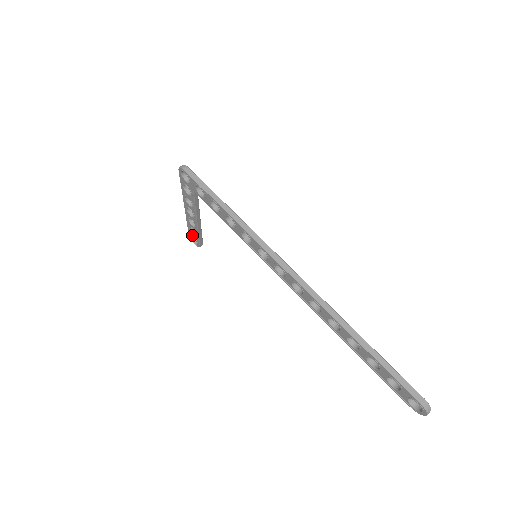
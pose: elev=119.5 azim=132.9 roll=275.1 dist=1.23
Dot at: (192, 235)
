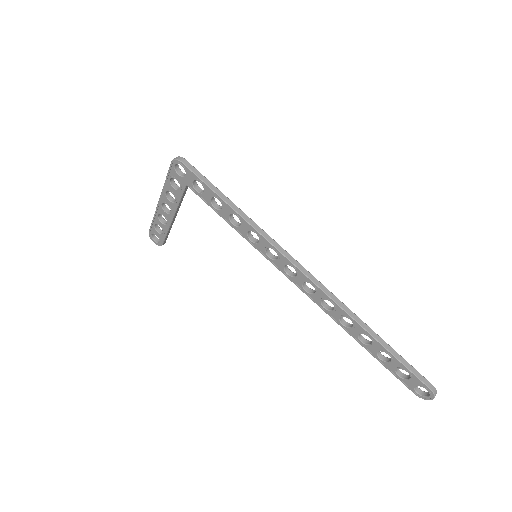
Dot at: (155, 233)
